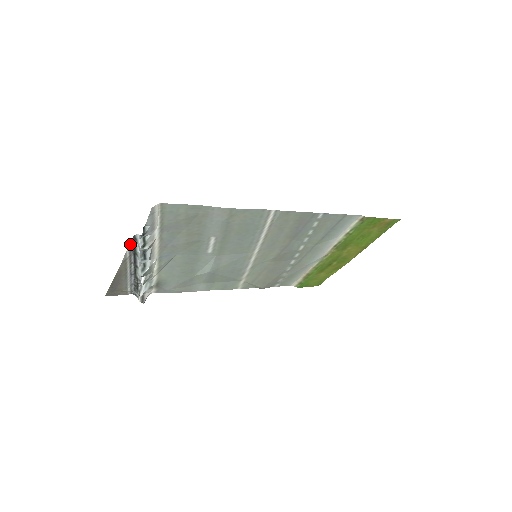
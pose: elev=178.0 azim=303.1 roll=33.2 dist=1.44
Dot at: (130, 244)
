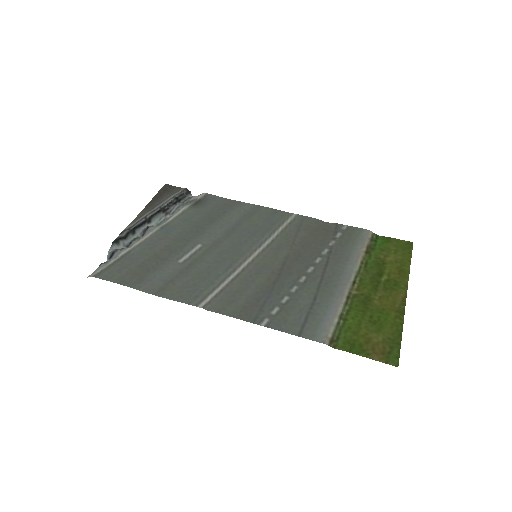
Dot at: (121, 234)
